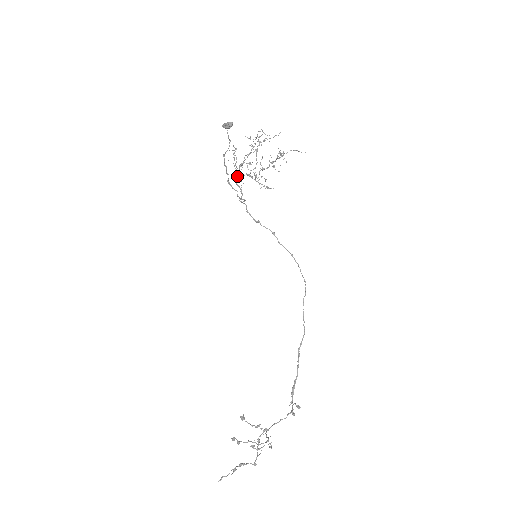
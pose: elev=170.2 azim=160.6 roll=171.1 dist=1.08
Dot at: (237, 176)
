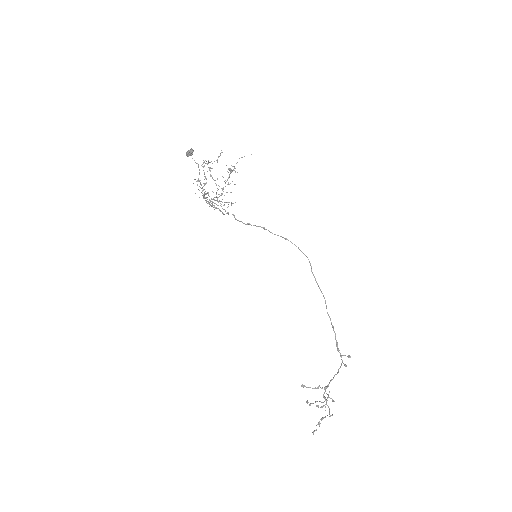
Dot at: (208, 202)
